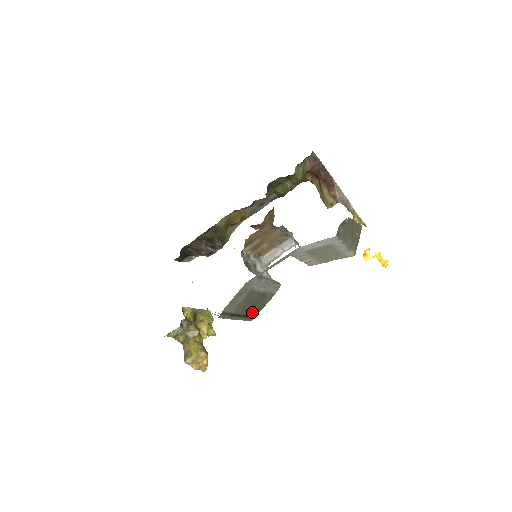
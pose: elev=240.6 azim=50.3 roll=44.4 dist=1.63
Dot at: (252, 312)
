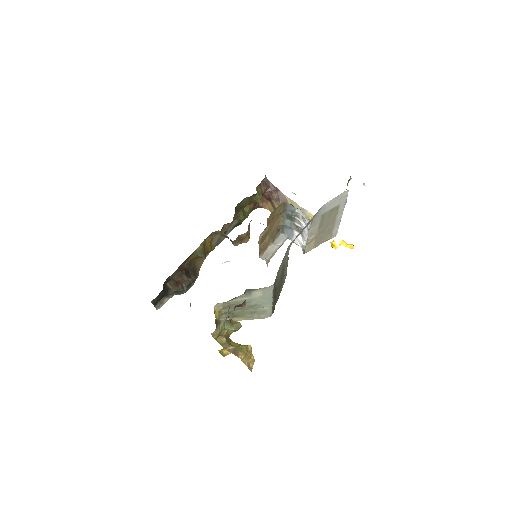
Dot at: (276, 300)
